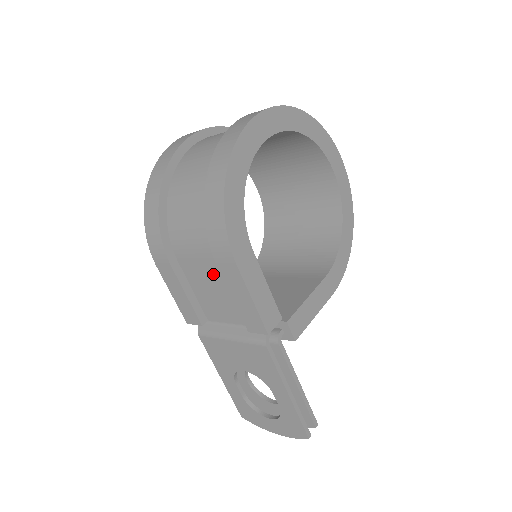
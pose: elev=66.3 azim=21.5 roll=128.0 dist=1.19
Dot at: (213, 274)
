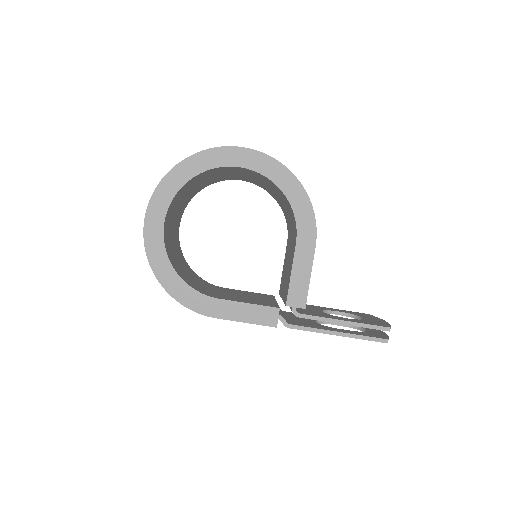
Dot at: occluded
